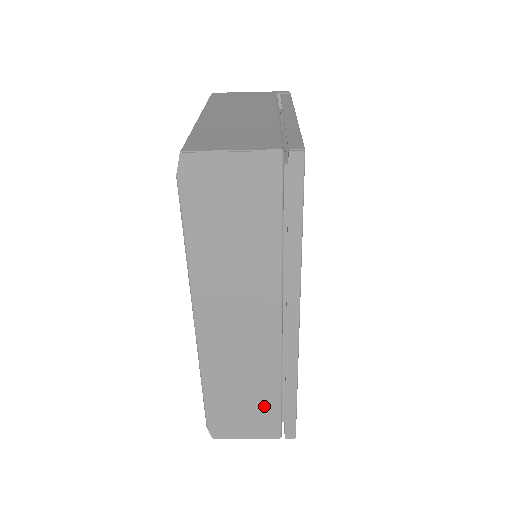
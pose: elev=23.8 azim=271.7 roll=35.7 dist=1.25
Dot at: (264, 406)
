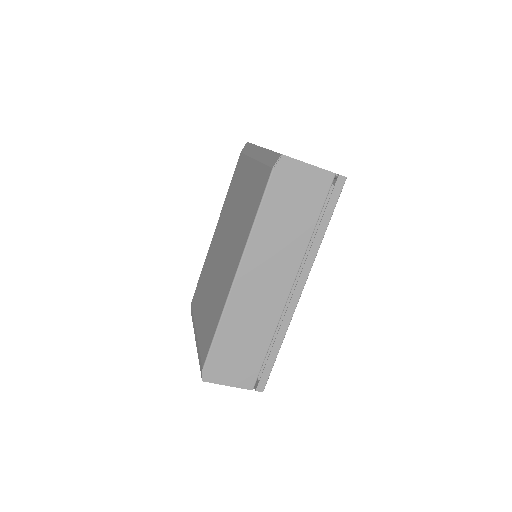
Dot at: (253, 357)
